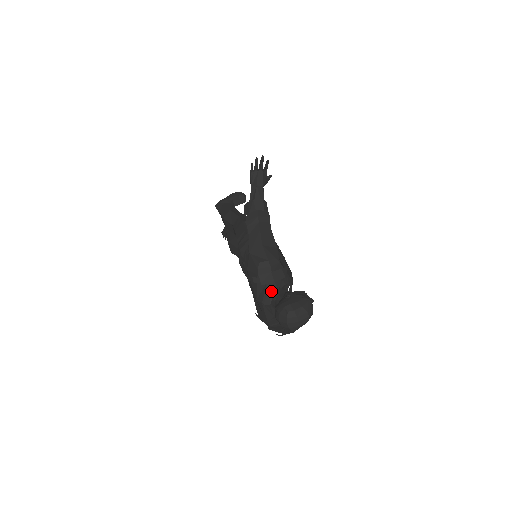
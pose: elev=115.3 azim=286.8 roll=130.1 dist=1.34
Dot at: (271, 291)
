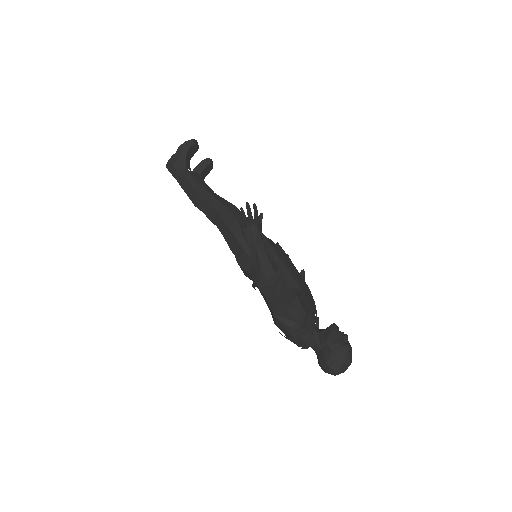
Dot at: (307, 342)
